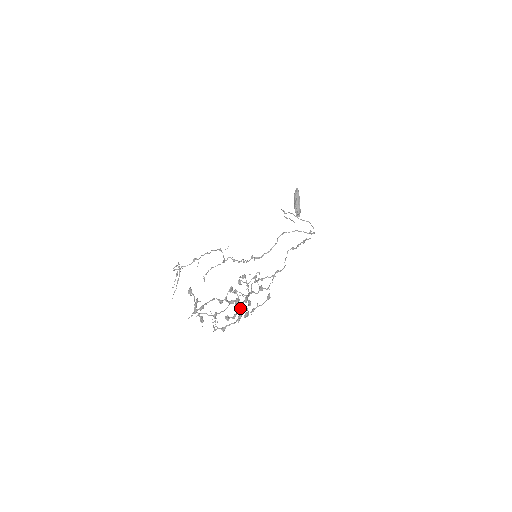
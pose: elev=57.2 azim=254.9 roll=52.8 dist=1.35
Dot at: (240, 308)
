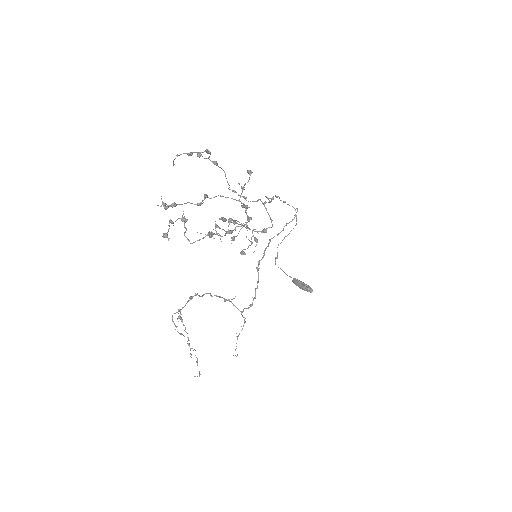
Dot at: occluded
